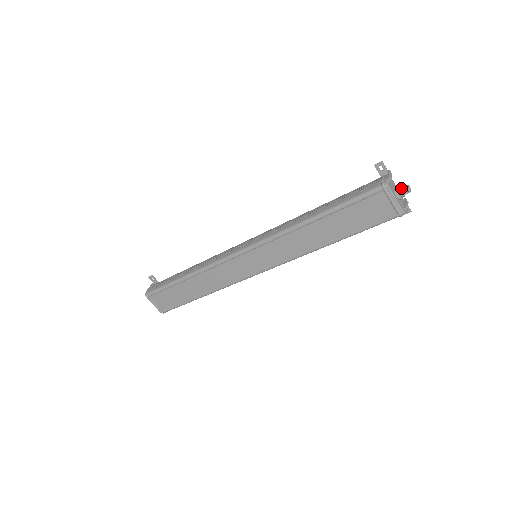
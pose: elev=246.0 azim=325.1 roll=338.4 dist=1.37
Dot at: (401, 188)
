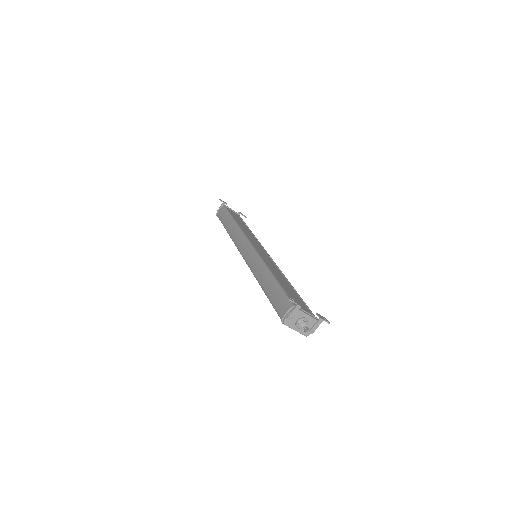
Dot at: (300, 325)
